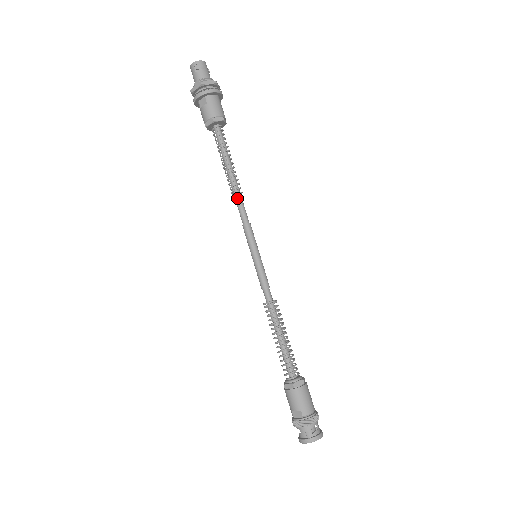
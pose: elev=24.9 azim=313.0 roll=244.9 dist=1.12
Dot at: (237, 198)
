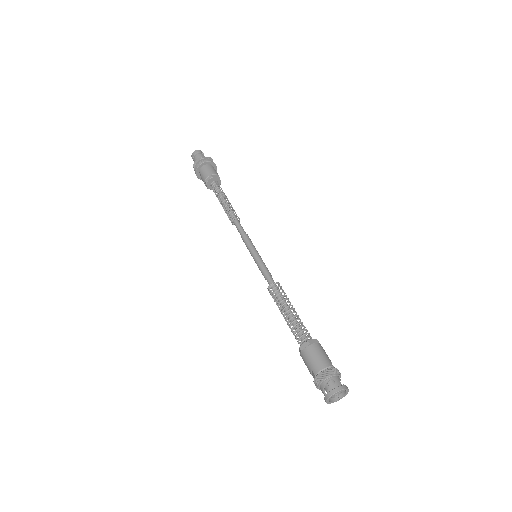
Dot at: (233, 222)
